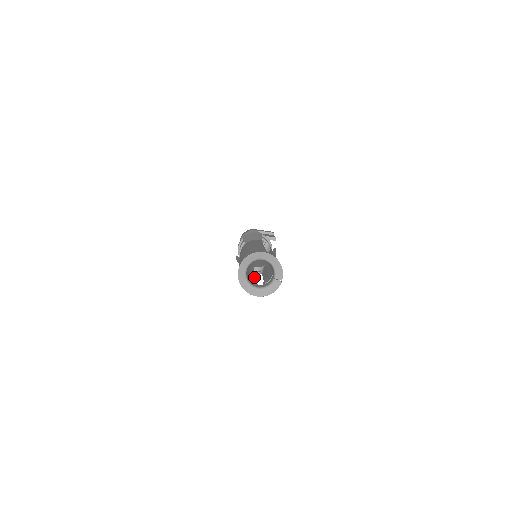
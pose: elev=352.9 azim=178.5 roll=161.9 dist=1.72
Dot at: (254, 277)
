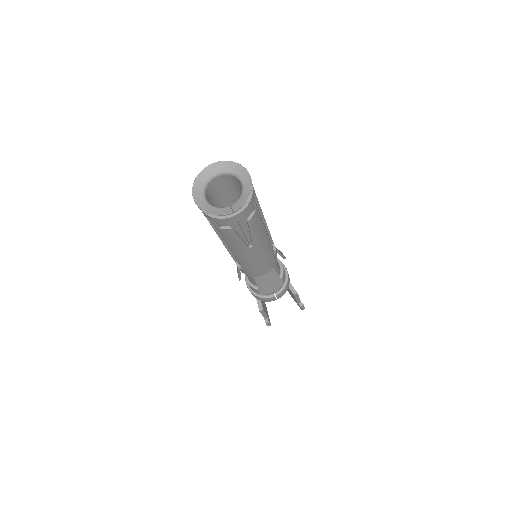
Dot at: occluded
